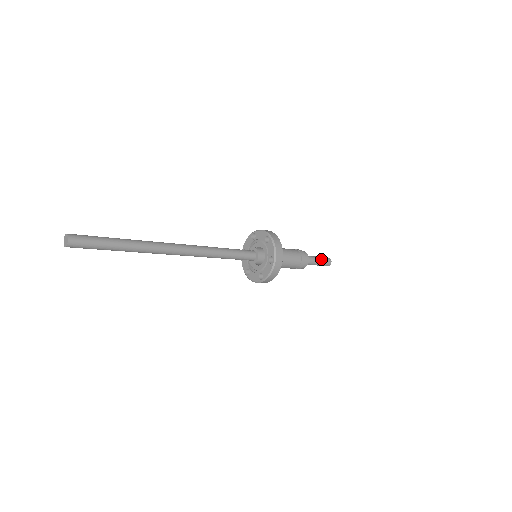
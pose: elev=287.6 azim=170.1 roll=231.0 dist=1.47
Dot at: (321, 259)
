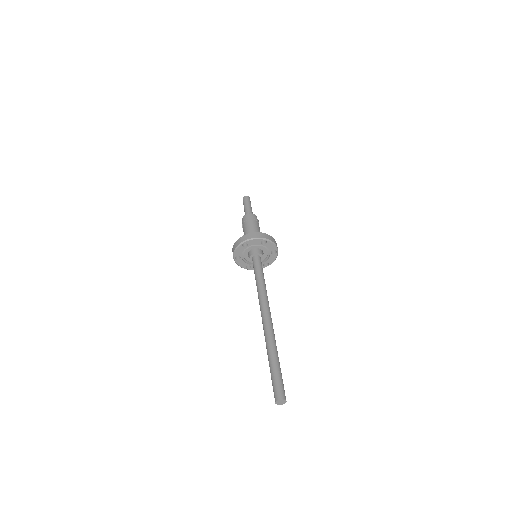
Dot at: (251, 207)
